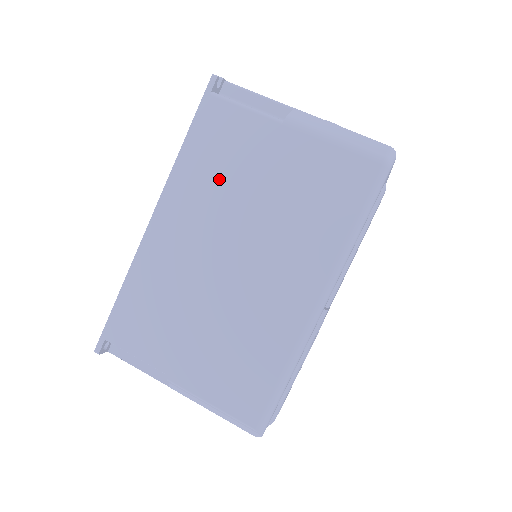
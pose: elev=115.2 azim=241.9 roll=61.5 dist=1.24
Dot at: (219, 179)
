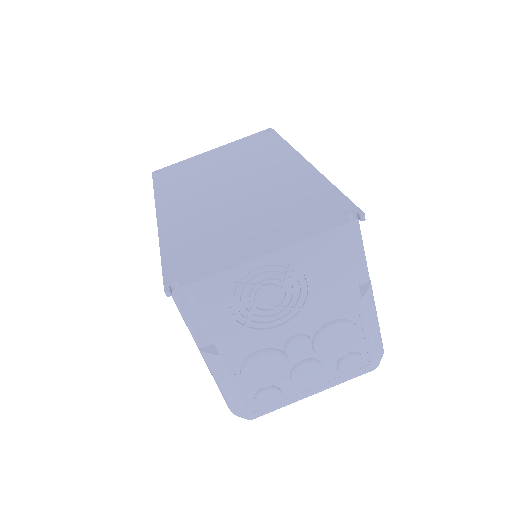
Dot at: occluded
